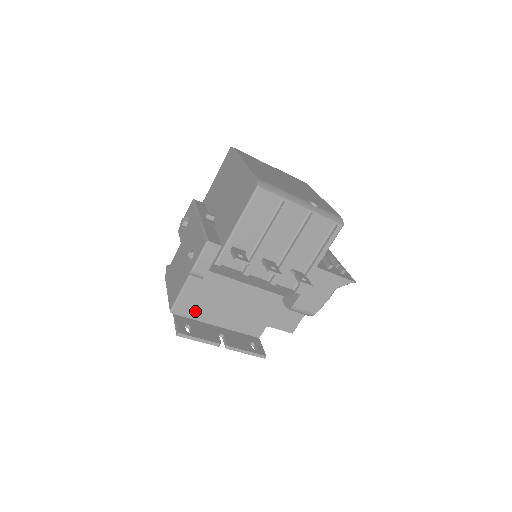
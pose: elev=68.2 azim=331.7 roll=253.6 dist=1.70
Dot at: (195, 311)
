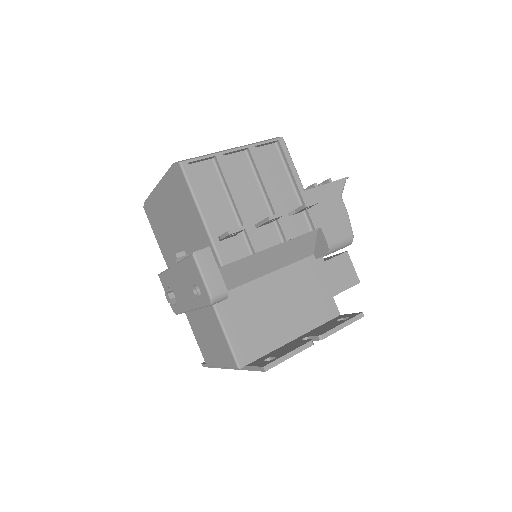
Dot at: (259, 344)
